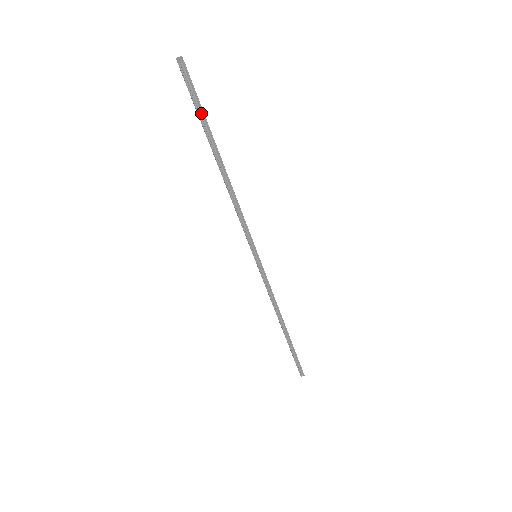
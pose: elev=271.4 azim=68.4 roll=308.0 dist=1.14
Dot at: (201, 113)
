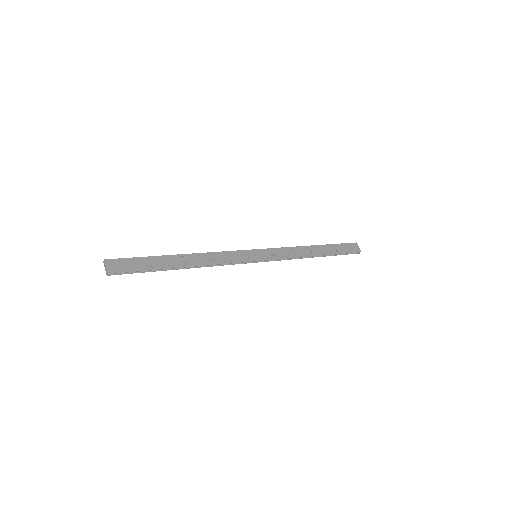
Dot at: (144, 271)
